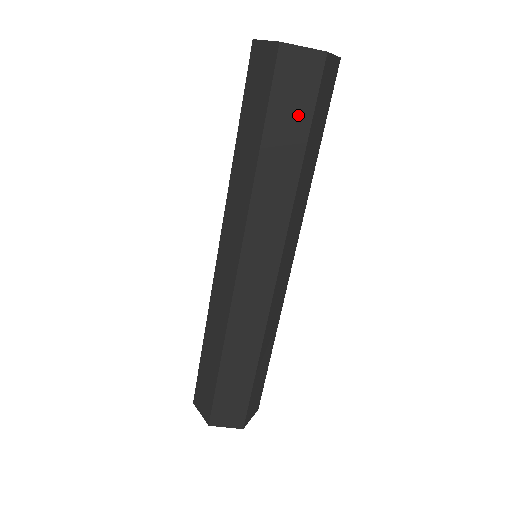
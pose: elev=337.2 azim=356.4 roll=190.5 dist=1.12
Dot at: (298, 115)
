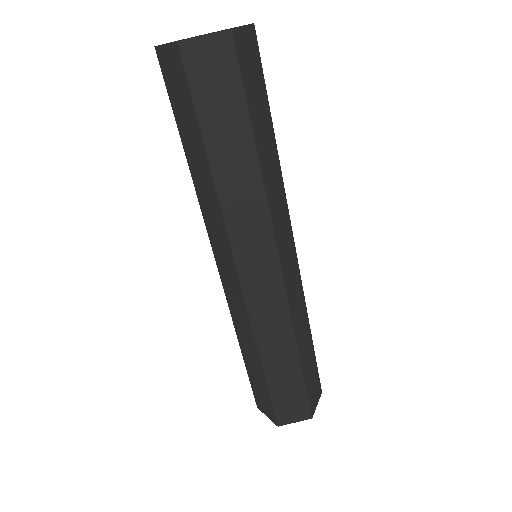
Dot at: (231, 108)
